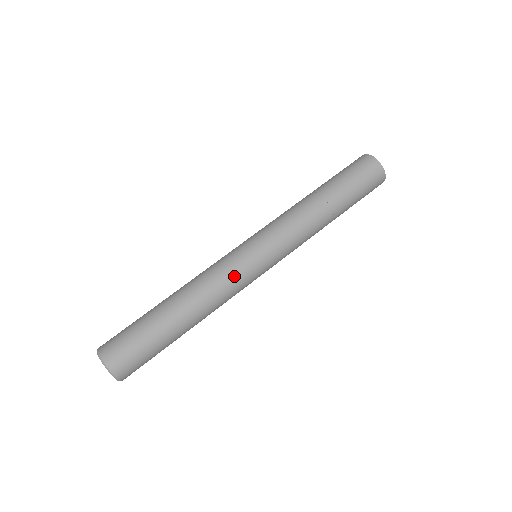
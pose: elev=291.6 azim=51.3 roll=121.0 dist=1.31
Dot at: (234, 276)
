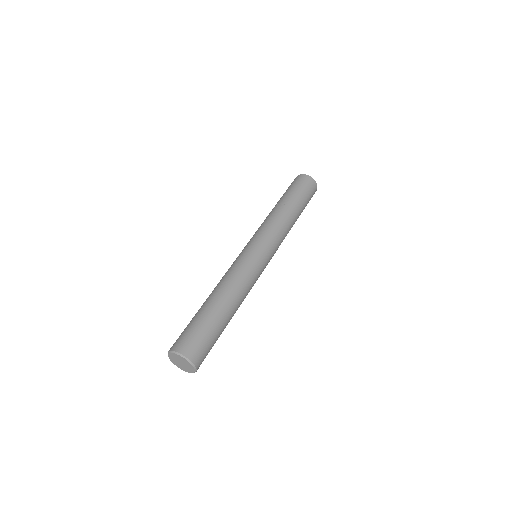
Dot at: (247, 266)
